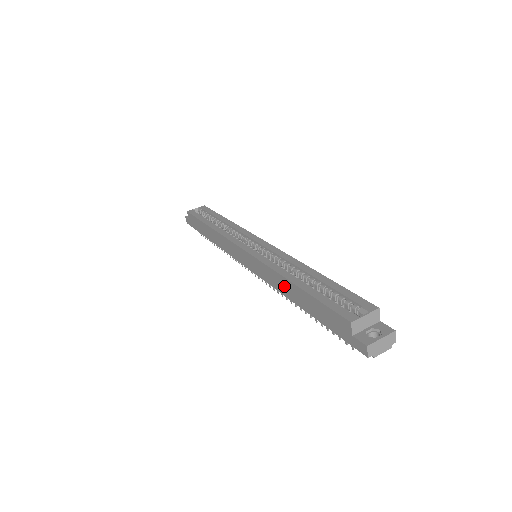
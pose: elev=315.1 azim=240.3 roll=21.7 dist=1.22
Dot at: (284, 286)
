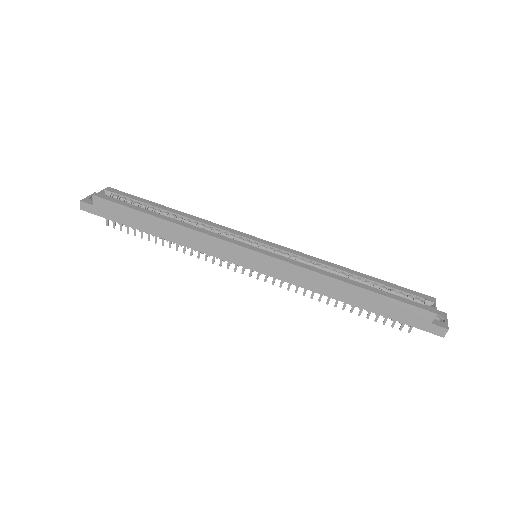
Dot at: (333, 288)
